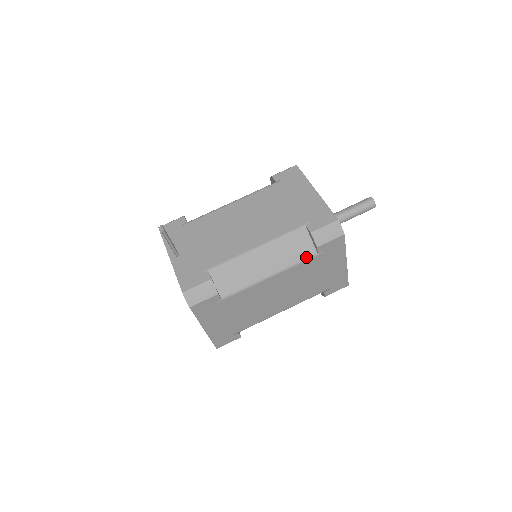
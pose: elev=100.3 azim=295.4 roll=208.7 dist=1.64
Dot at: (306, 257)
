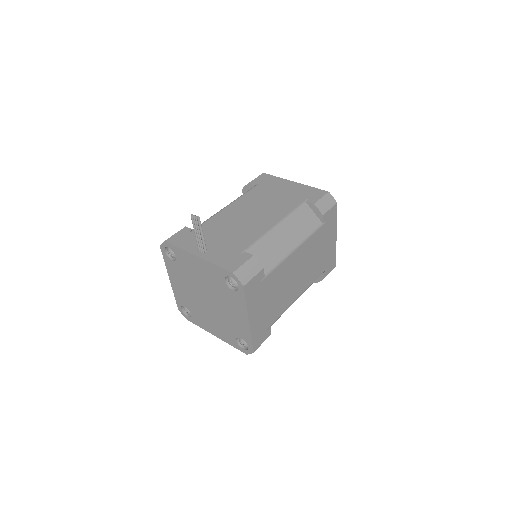
Dot at: (315, 228)
